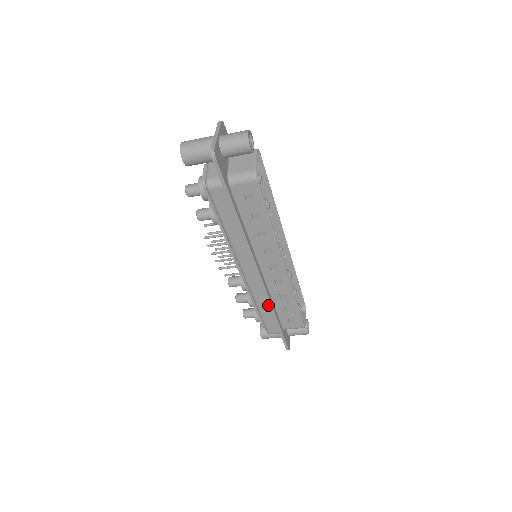
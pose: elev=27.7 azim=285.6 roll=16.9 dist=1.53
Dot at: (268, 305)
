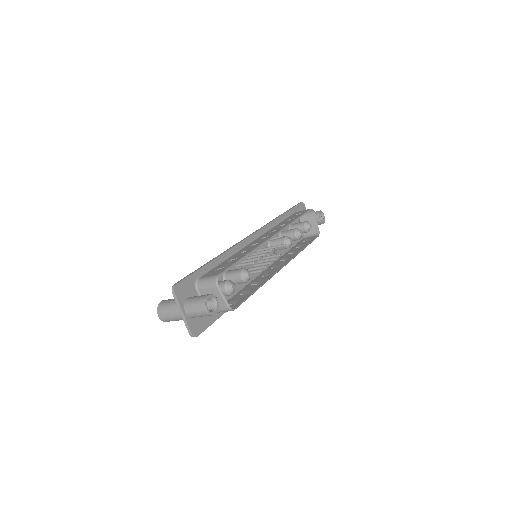
Dot at: occluded
